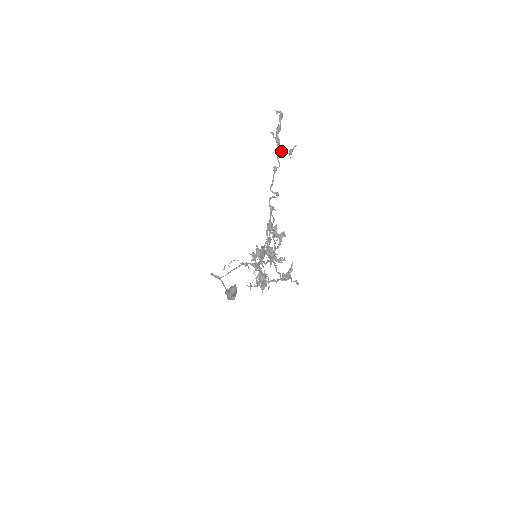
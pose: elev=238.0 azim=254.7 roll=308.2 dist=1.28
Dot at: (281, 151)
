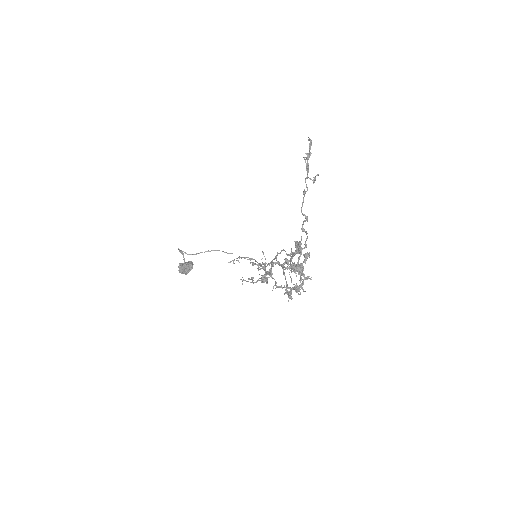
Dot at: occluded
